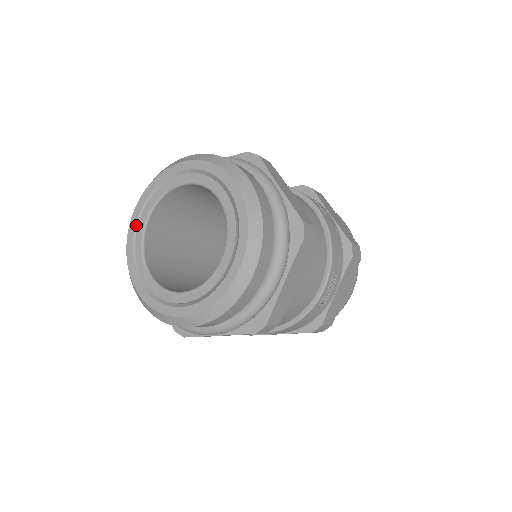
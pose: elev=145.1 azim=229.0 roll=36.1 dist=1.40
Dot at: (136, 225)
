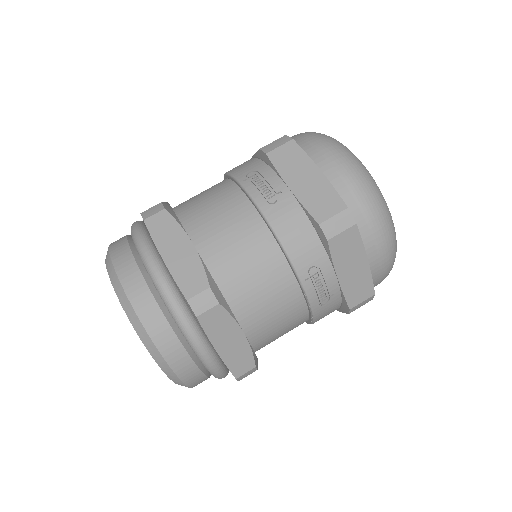
Dot at: occluded
